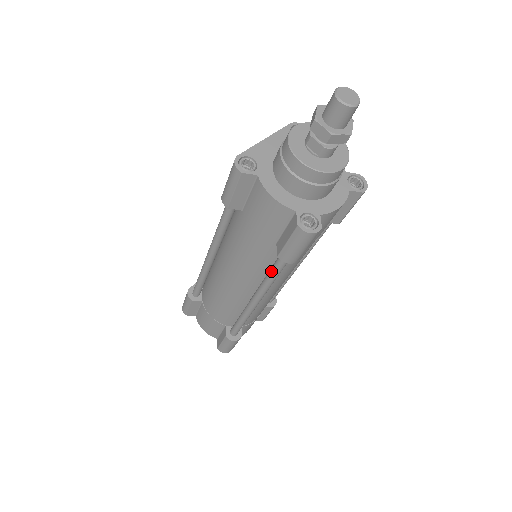
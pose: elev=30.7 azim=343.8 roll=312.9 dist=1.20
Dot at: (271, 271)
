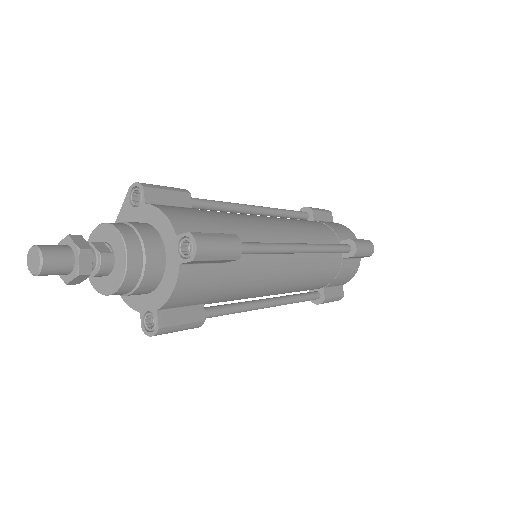
Dot at: occluded
